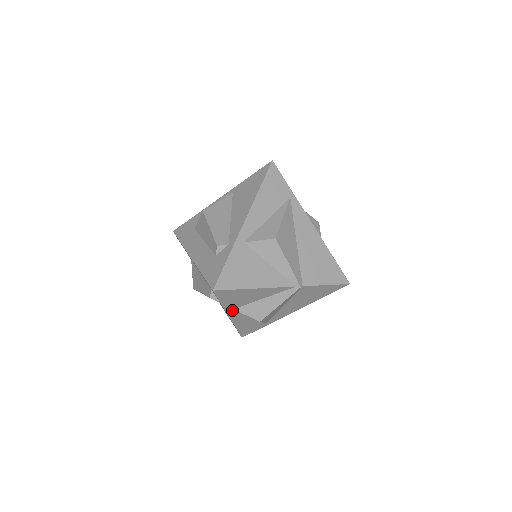
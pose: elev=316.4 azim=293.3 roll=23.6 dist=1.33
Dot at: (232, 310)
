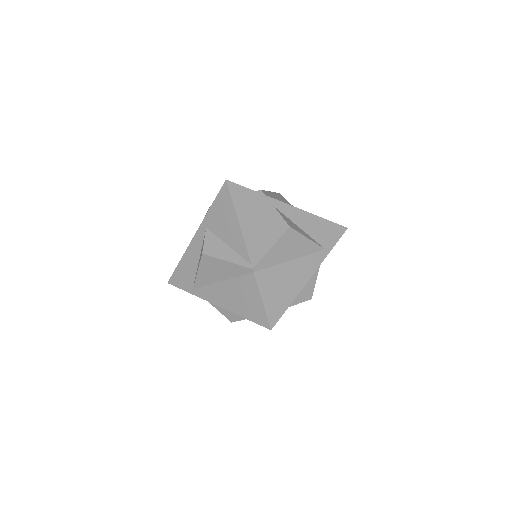
Dot at: (205, 228)
